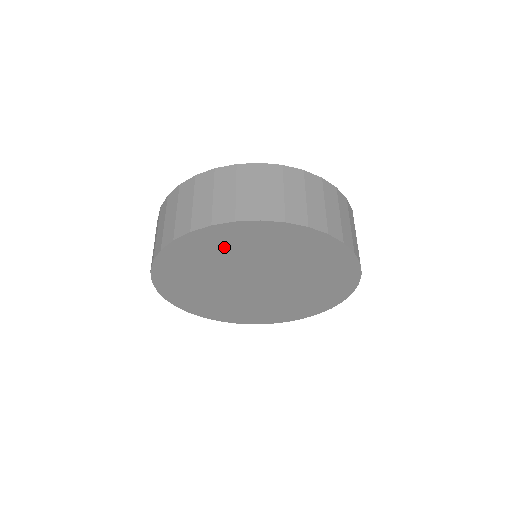
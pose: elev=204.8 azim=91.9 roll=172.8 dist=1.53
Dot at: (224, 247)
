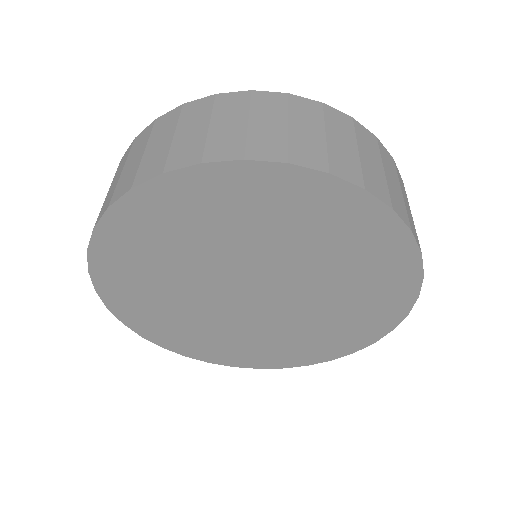
Dot at: (192, 221)
